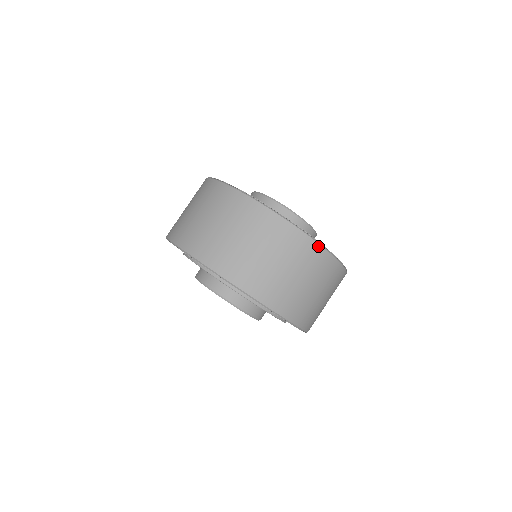
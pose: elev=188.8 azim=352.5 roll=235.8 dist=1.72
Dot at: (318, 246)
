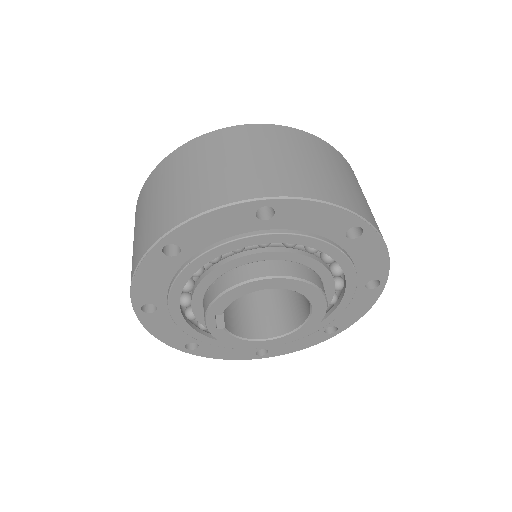
Dot at: (329, 145)
